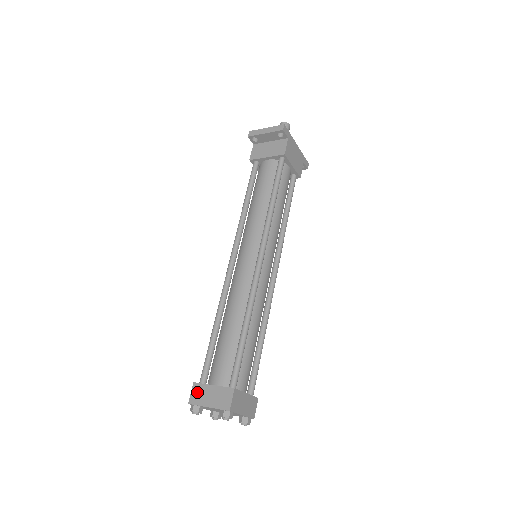
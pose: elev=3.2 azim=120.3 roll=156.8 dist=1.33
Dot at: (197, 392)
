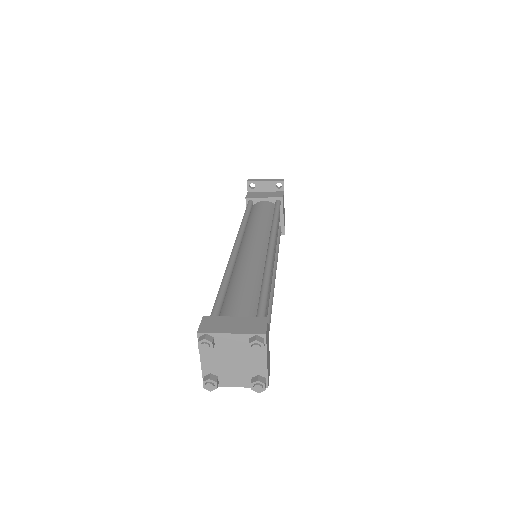
Dot at: (210, 322)
